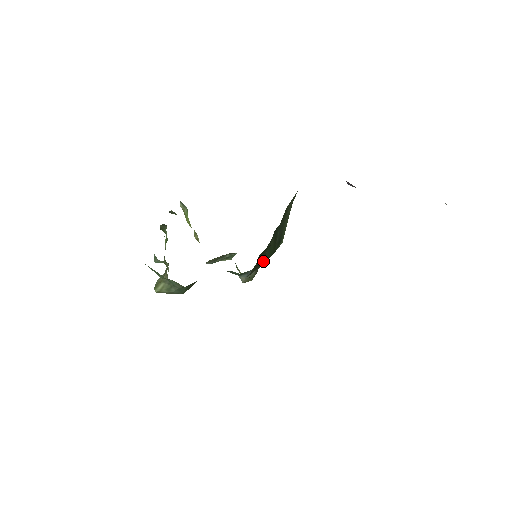
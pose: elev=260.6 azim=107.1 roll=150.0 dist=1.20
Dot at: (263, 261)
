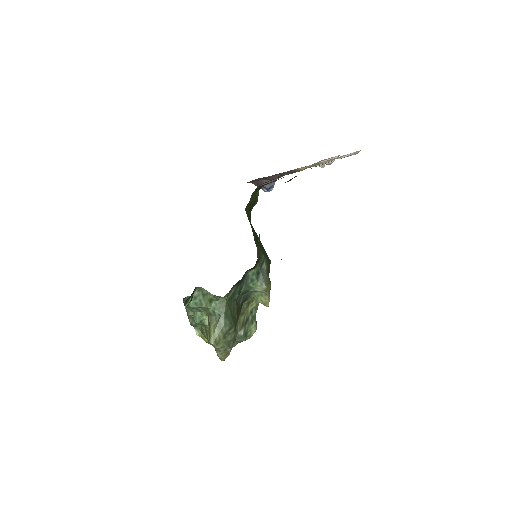
Dot at: (261, 251)
